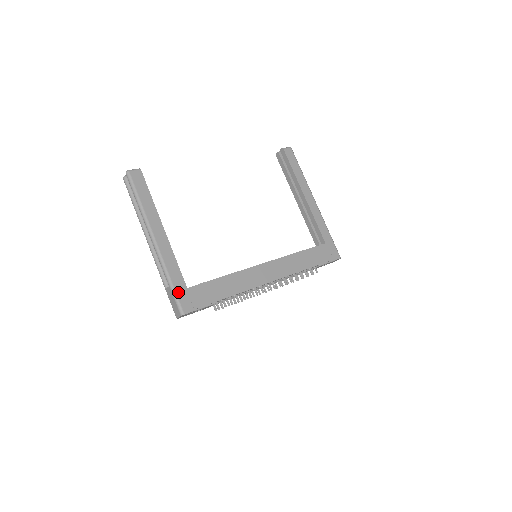
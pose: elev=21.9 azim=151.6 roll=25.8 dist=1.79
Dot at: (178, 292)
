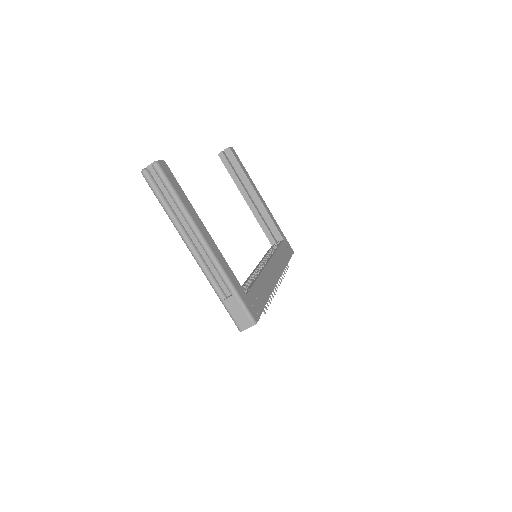
Dot at: (244, 300)
